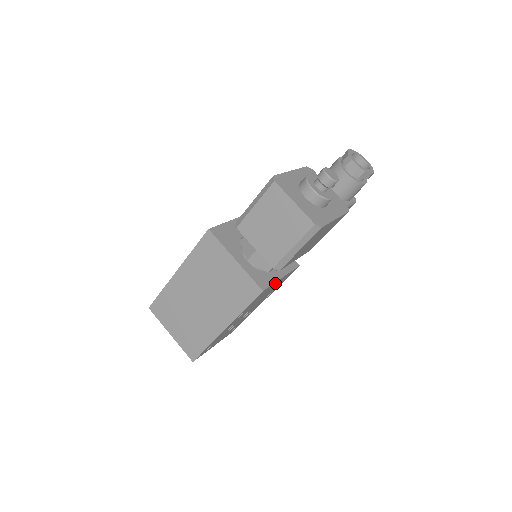
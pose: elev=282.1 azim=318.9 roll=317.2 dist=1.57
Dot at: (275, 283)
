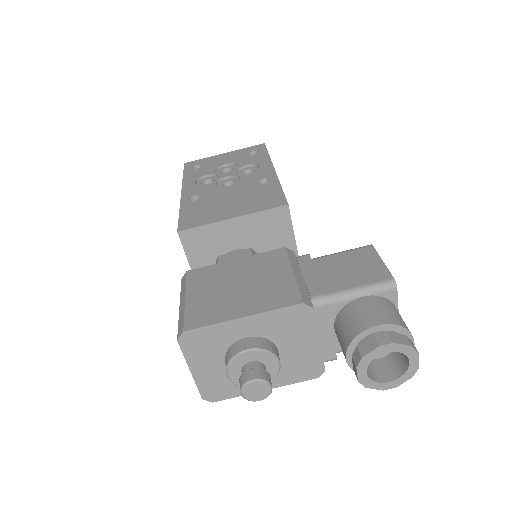
Dot at: occluded
